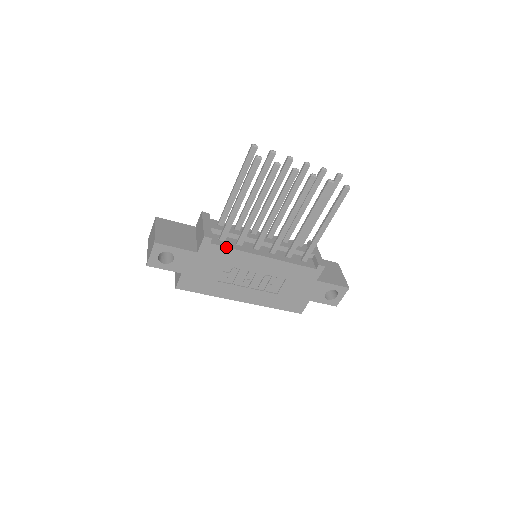
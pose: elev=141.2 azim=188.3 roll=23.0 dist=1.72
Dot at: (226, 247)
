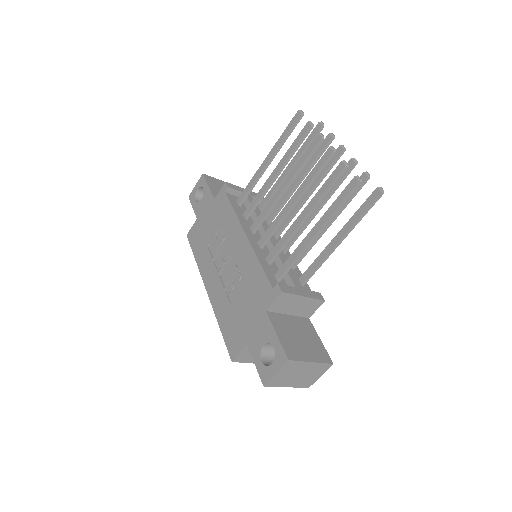
Dot at: (231, 204)
